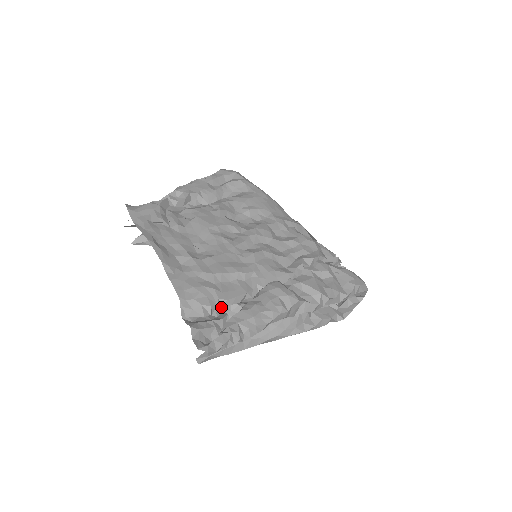
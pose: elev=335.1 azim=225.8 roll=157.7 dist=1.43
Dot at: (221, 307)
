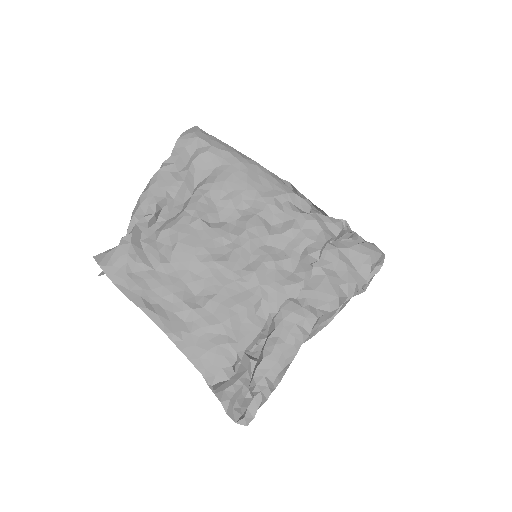
Dot at: occluded
